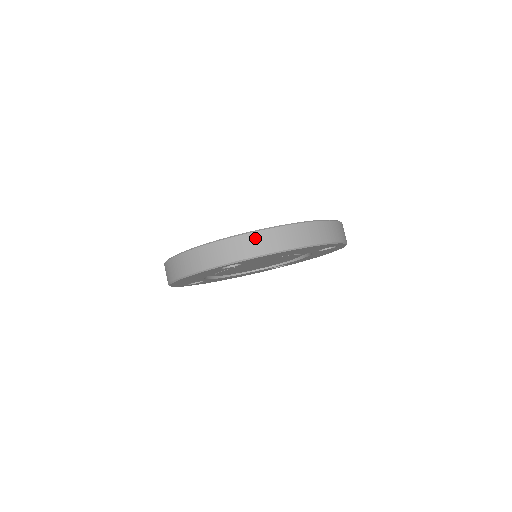
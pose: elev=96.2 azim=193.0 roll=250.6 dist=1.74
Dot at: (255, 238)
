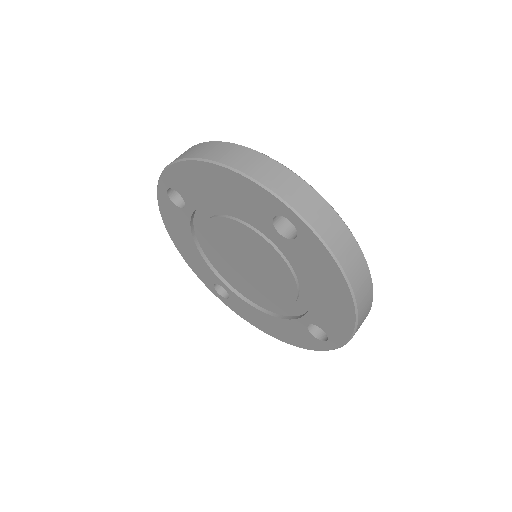
Dot at: occluded
